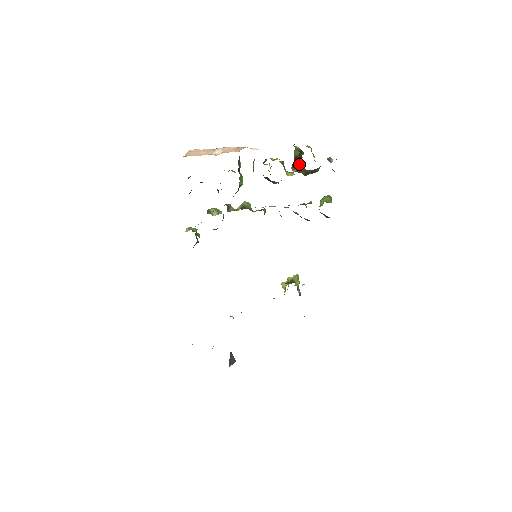
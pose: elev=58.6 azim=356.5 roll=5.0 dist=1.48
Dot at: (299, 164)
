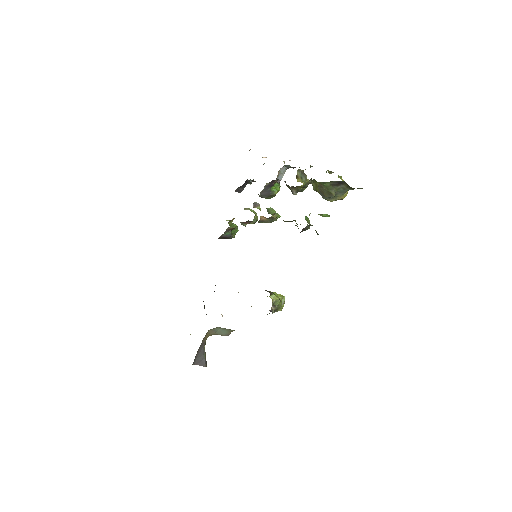
Dot at: occluded
